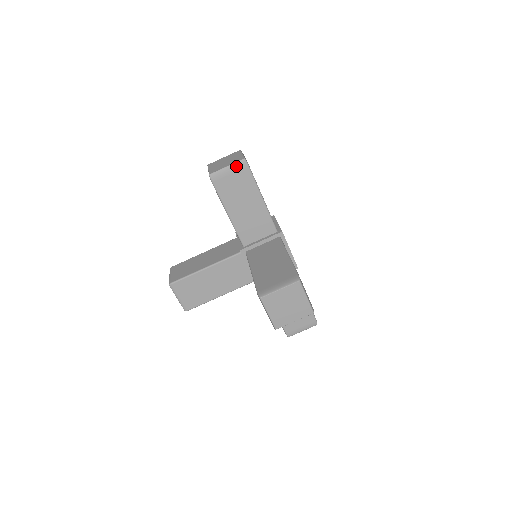
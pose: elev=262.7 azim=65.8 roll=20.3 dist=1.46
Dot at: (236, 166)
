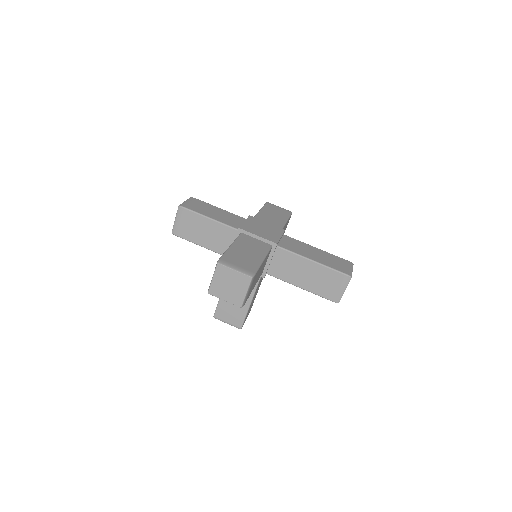
Dot at: (251, 285)
